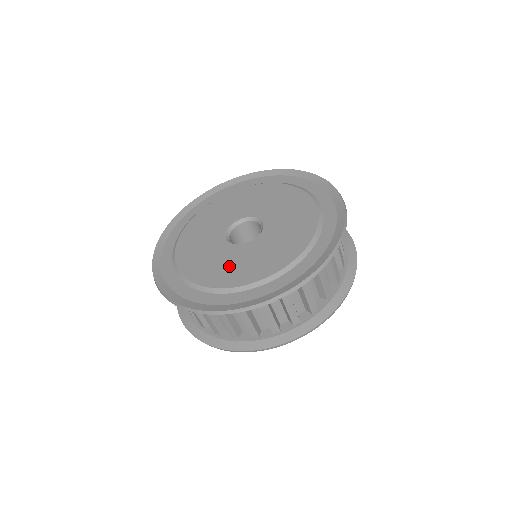
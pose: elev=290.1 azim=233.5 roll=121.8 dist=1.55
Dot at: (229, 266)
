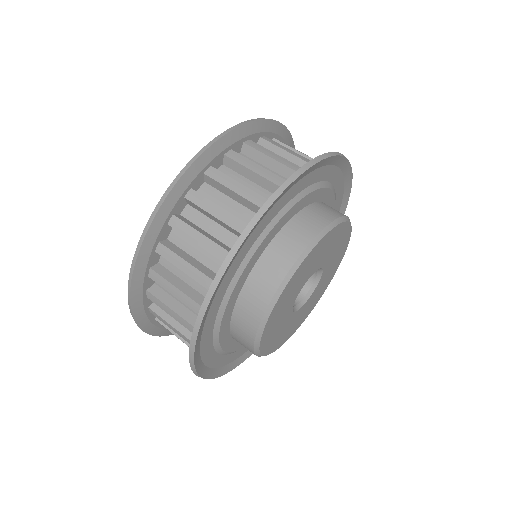
Dot at: occluded
